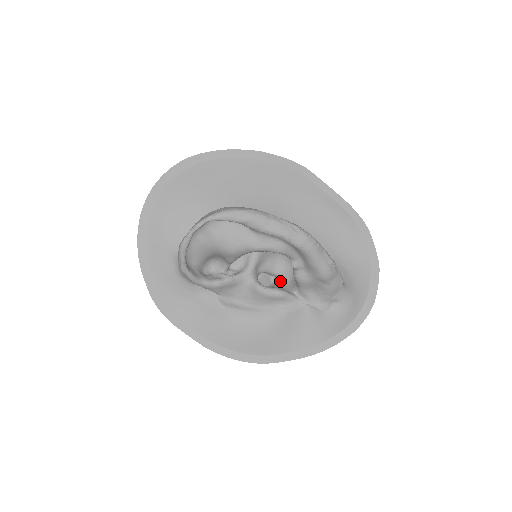
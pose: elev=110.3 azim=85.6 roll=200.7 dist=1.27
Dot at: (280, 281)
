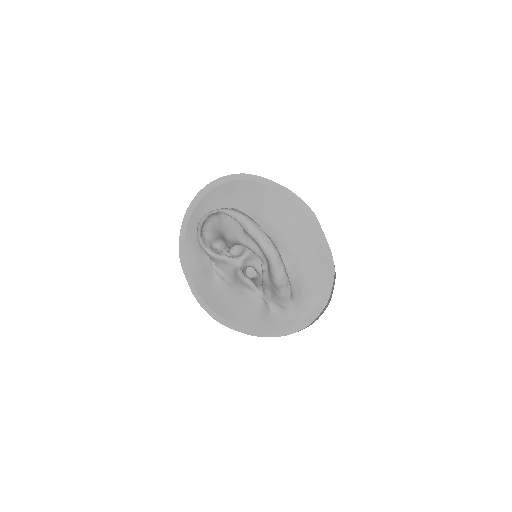
Dot at: (259, 278)
